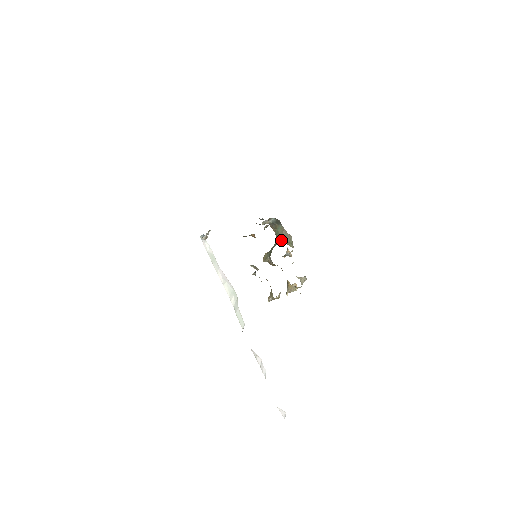
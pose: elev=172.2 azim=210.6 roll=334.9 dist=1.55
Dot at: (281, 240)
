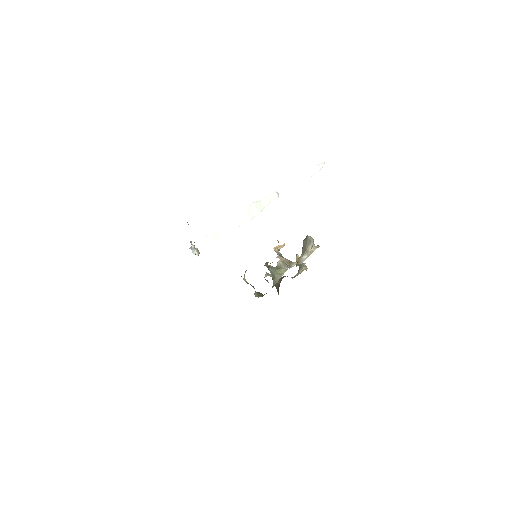
Dot at: (270, 270)
